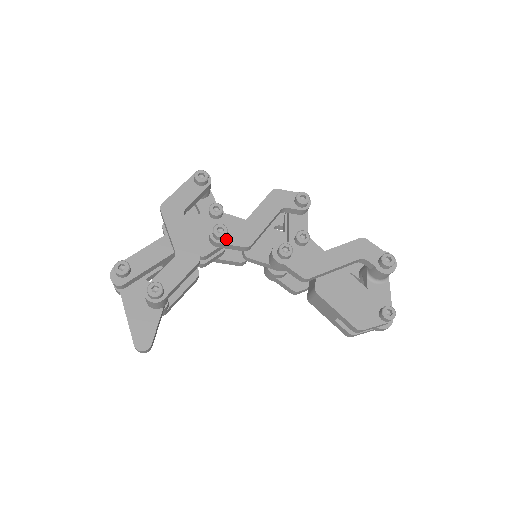
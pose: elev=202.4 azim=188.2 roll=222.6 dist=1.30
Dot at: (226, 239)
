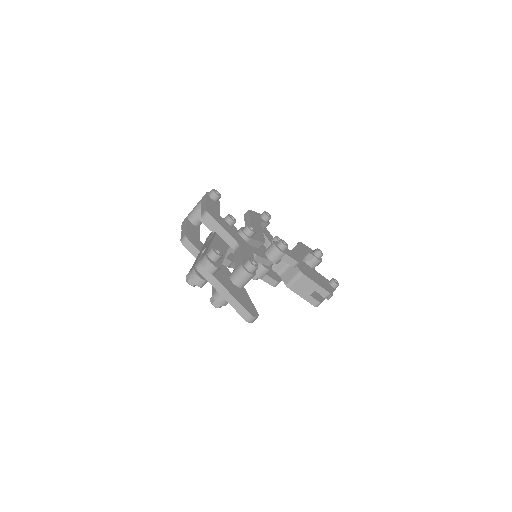
Dot at: (252, 237)
